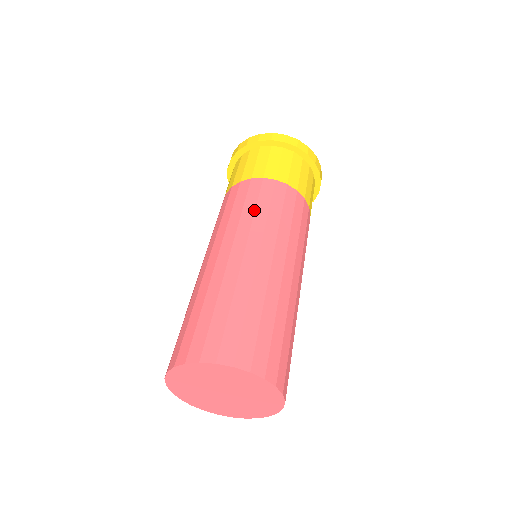
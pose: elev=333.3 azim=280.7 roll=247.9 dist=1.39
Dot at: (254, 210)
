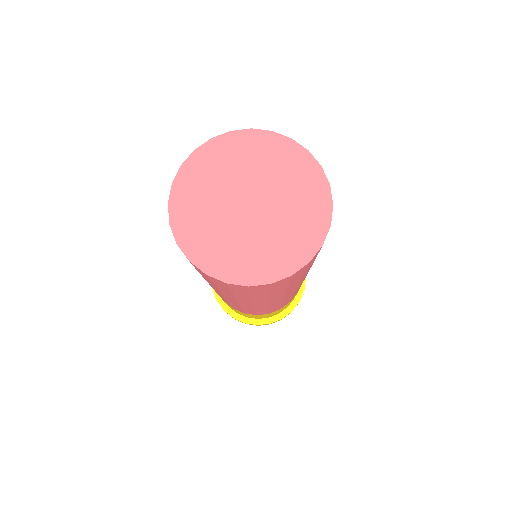
Dot at: occluded
